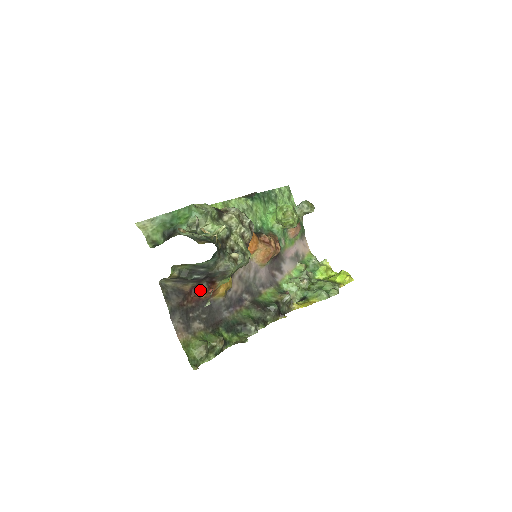
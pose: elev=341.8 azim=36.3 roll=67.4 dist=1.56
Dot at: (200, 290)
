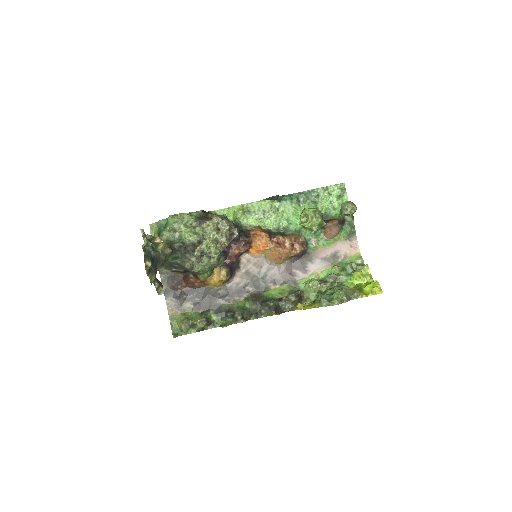
Dot at: (190, 279)
